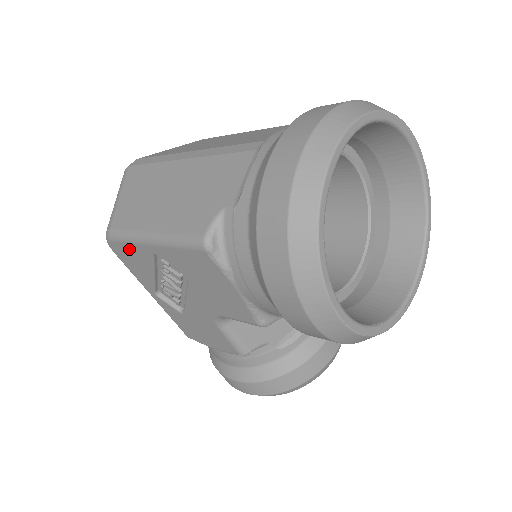
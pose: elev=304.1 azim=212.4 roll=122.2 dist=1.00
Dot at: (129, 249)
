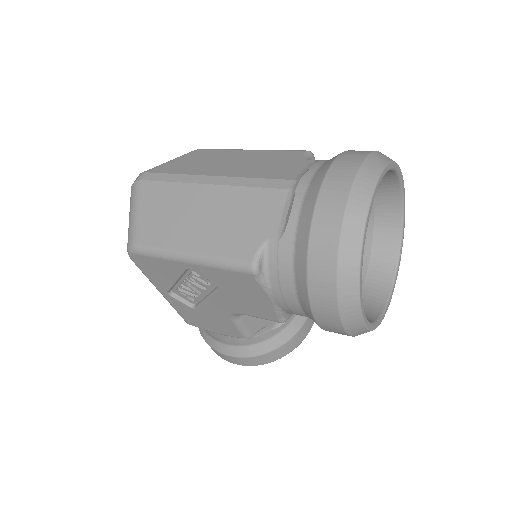
Dot at: (157, 262)
